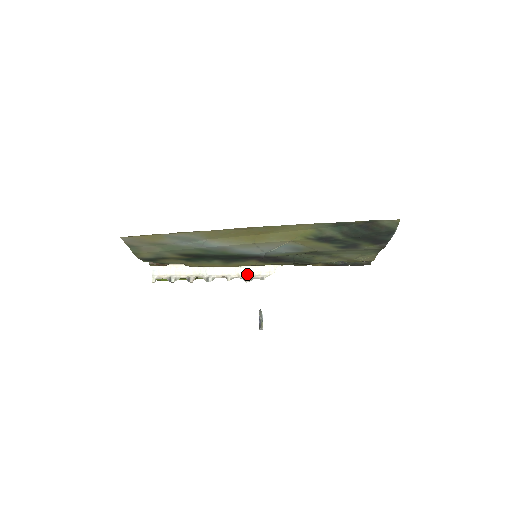
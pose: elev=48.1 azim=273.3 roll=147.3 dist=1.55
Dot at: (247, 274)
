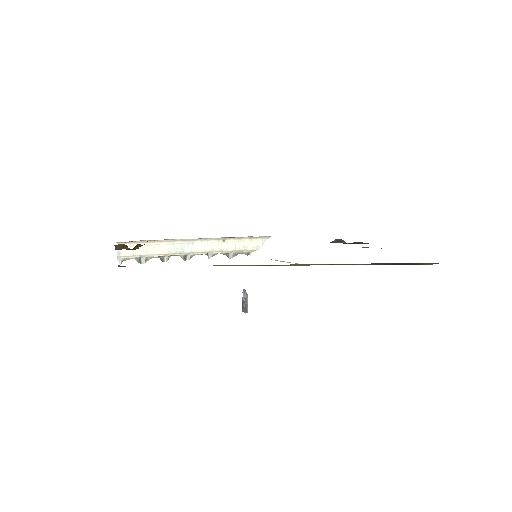
Dot at: (231, 250)
